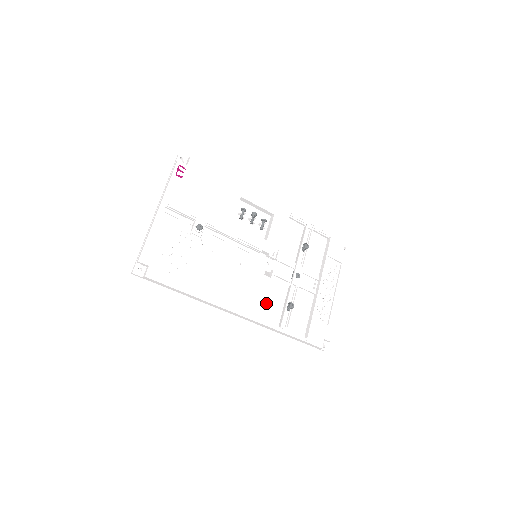
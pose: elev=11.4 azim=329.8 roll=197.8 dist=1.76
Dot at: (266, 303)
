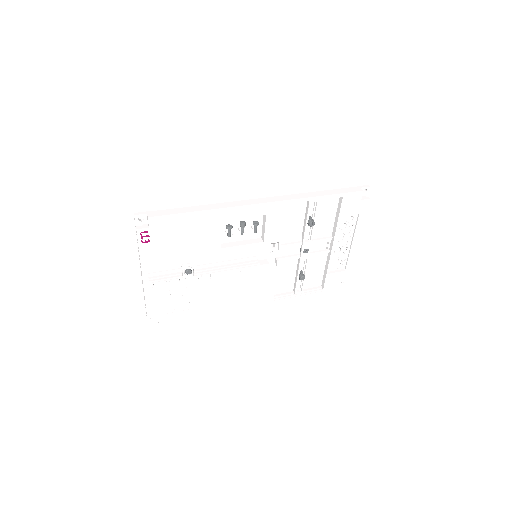
Dot at: (277, 282)
